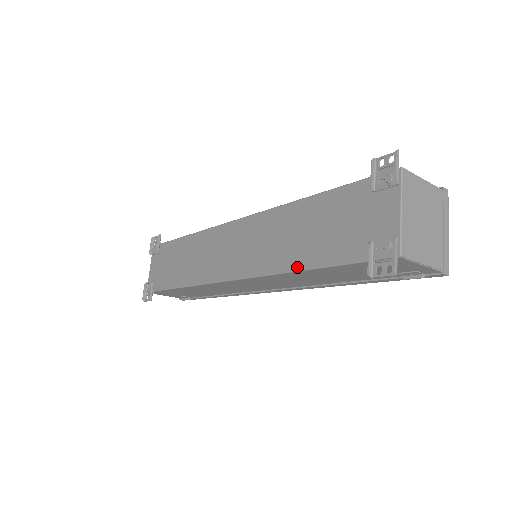
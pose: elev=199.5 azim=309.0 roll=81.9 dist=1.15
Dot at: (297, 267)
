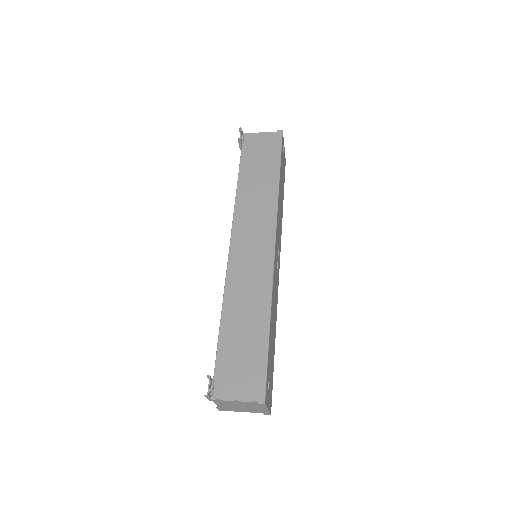
Dot at: occluded
